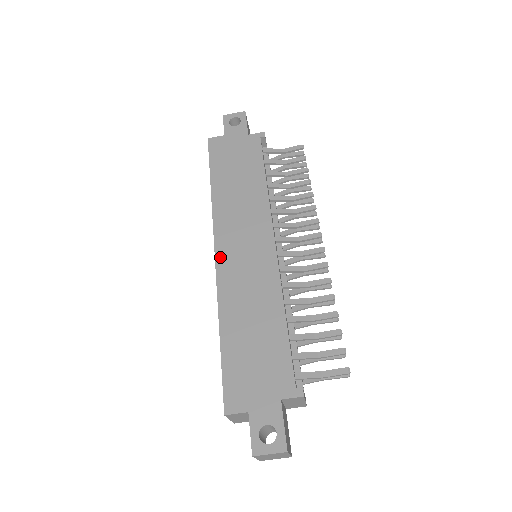
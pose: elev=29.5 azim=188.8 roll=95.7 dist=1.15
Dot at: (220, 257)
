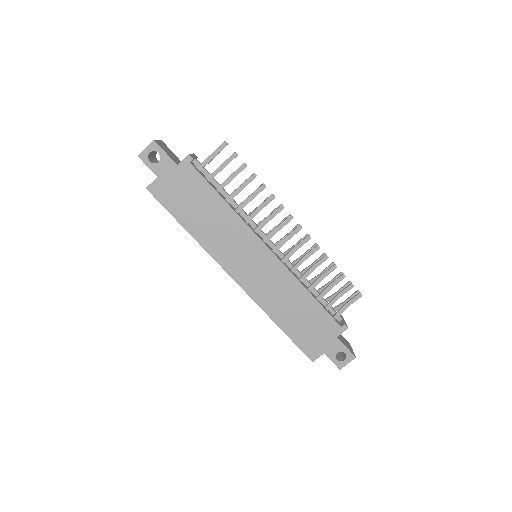
Dot at: (240, 281)
